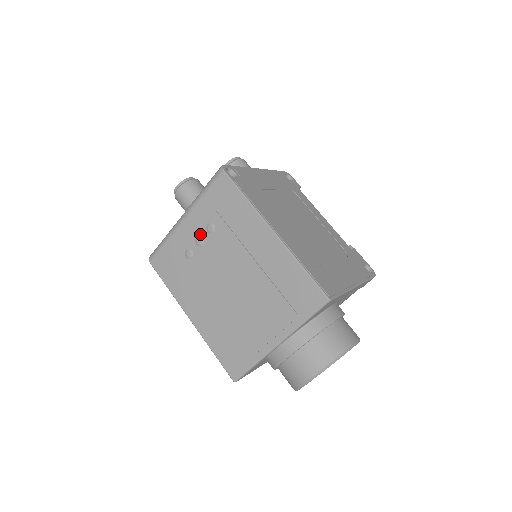
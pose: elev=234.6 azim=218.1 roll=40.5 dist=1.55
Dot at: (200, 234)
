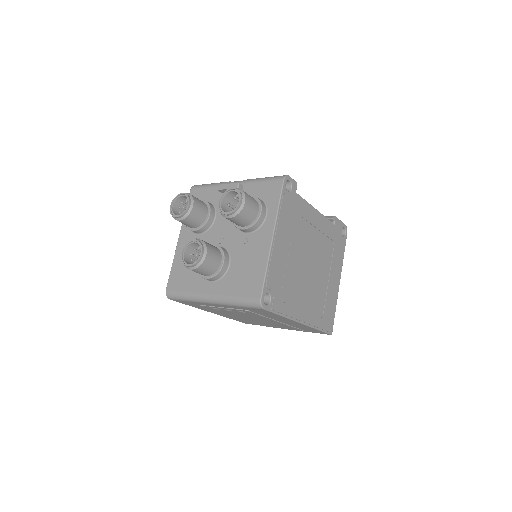
Dot at: (230, 310)
